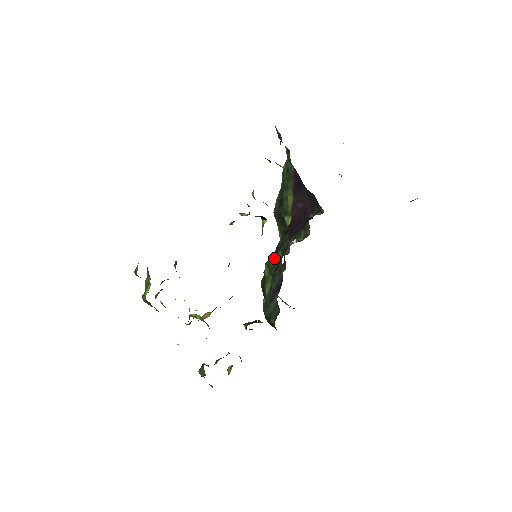
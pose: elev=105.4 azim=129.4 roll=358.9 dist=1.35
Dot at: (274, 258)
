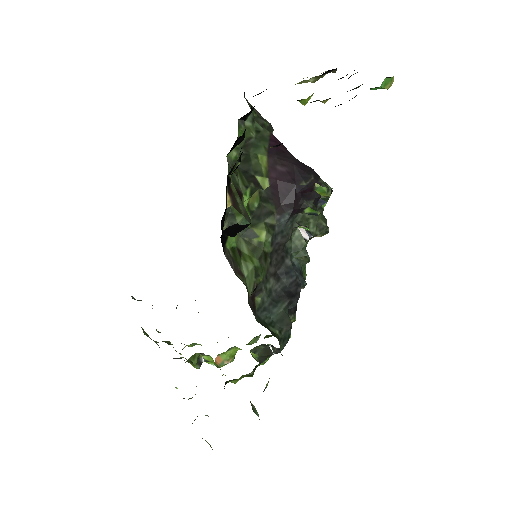
Dot at: (254, 231)
